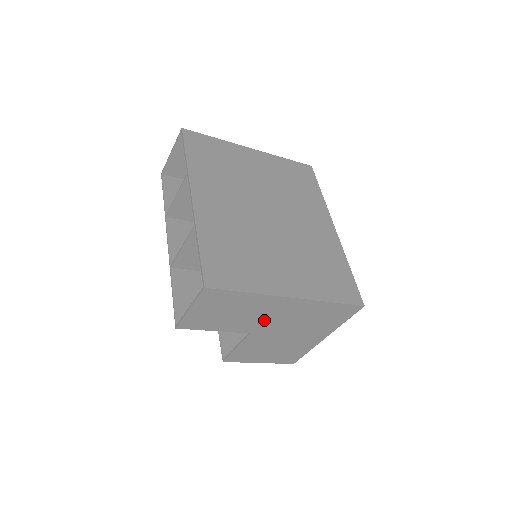
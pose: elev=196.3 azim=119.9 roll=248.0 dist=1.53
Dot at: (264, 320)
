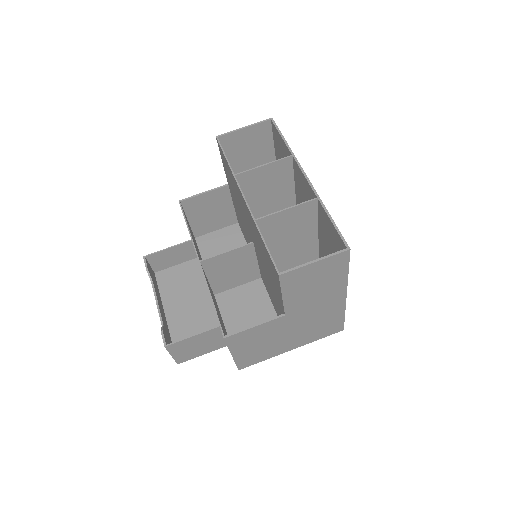
Dot at: (309, 306)
